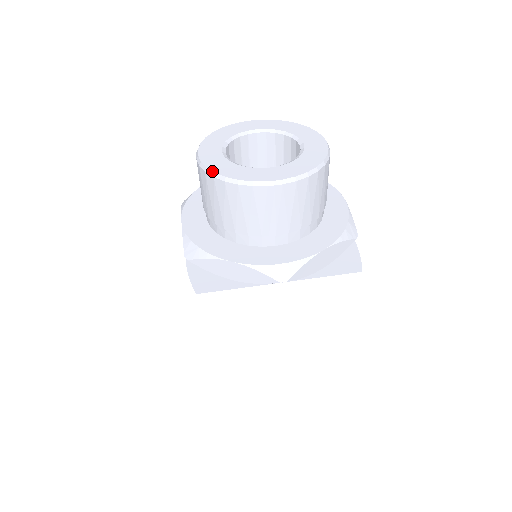
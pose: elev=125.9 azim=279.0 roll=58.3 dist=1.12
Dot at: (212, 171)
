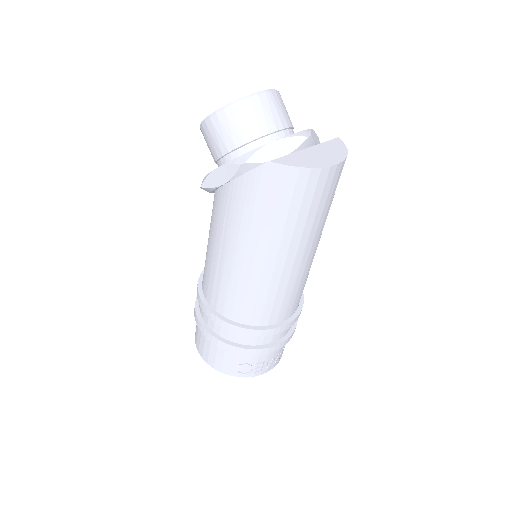
Dot at: (229, 103)
